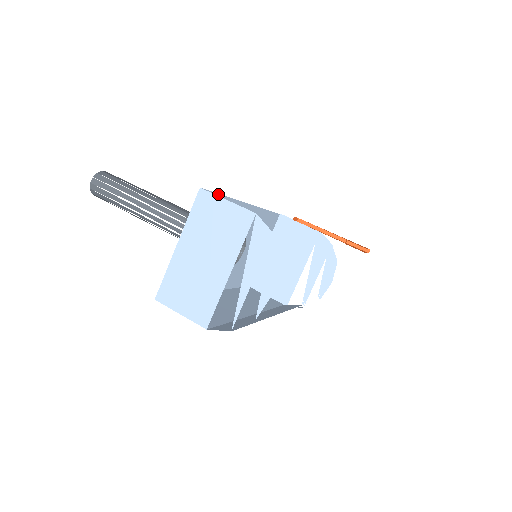
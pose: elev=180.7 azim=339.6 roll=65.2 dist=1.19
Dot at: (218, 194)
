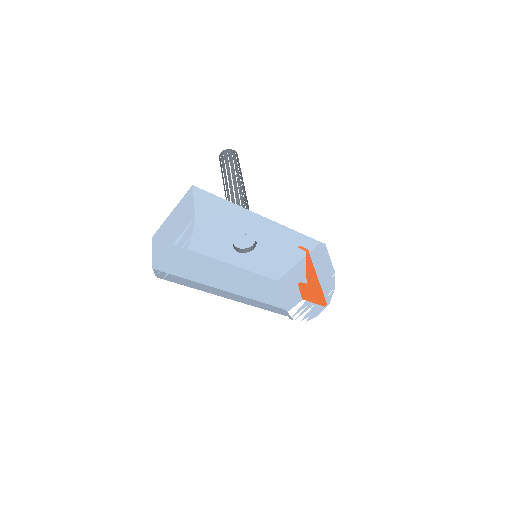
Dot at: (217, 196)
